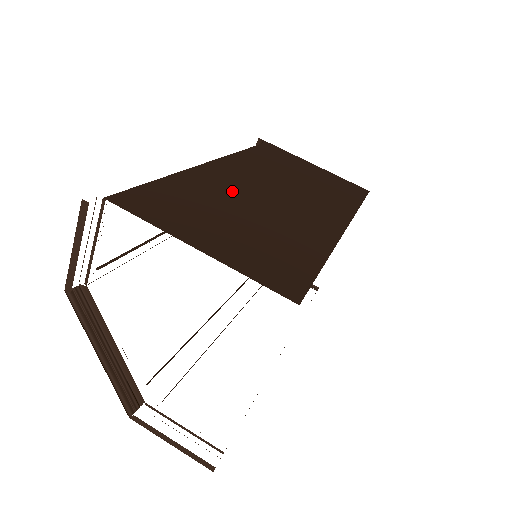
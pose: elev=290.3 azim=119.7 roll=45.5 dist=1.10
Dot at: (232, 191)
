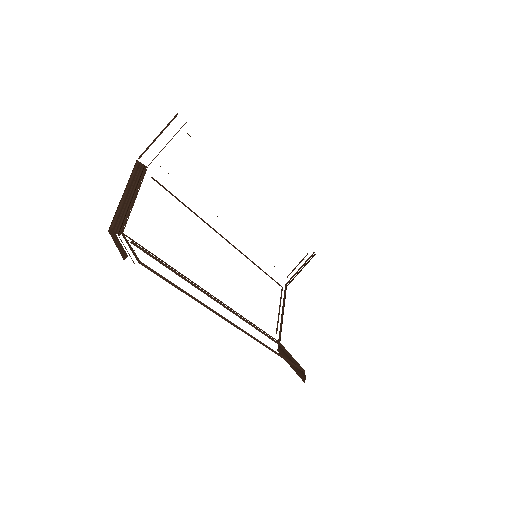
Dot at: occluded
